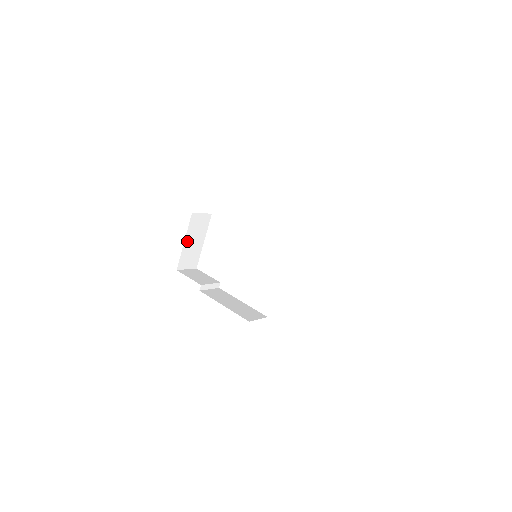
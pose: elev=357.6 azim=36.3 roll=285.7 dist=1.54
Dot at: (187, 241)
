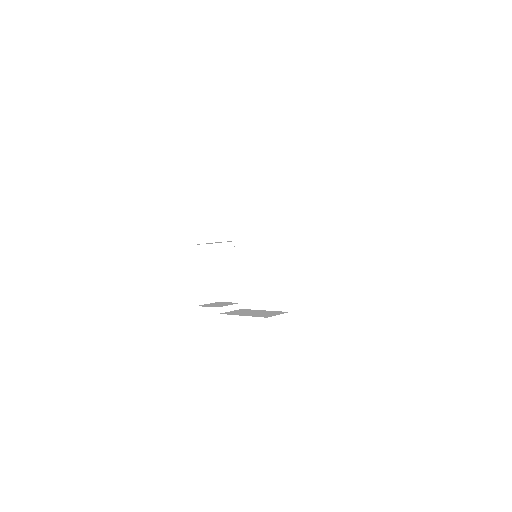
Dot at: (196, 275)
